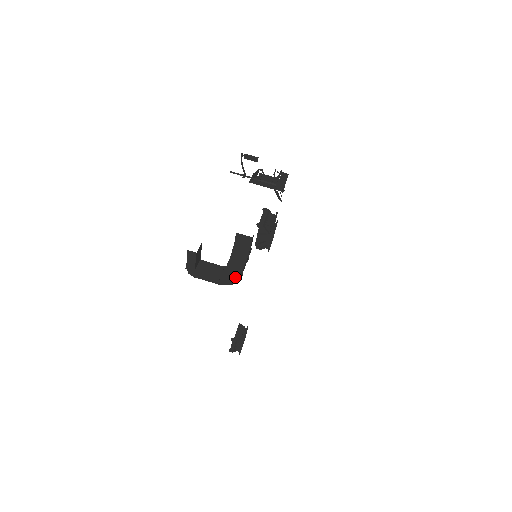
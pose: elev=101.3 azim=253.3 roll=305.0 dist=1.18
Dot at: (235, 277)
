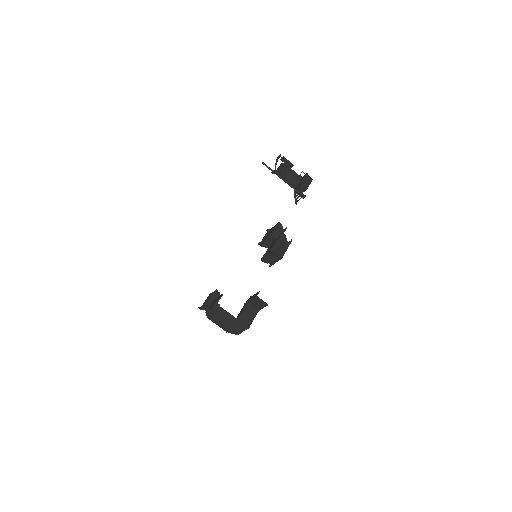
Dot at: occluded
